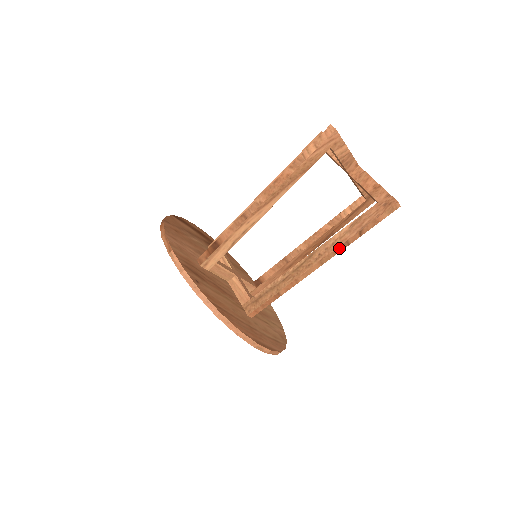
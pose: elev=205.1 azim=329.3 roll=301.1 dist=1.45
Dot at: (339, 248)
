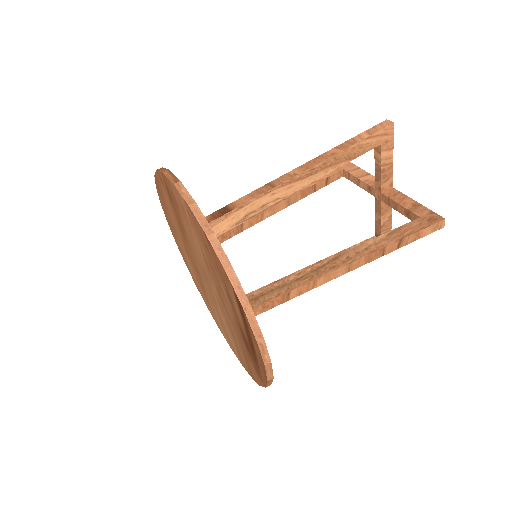
Dot at: (373, 255)
